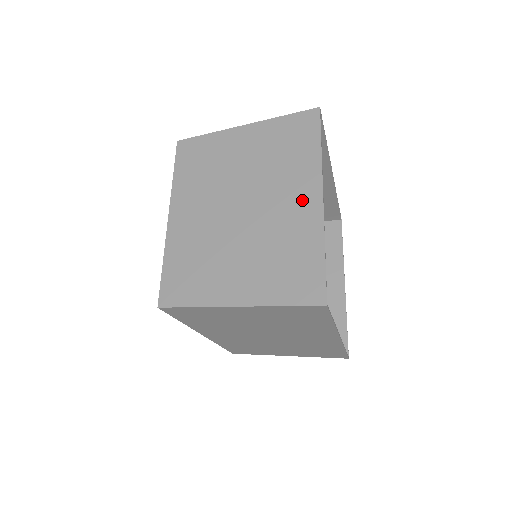
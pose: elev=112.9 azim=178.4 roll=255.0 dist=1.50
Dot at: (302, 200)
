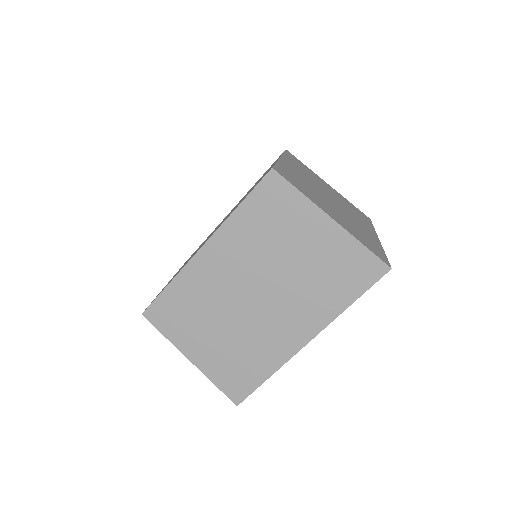
Dot at: occluded
